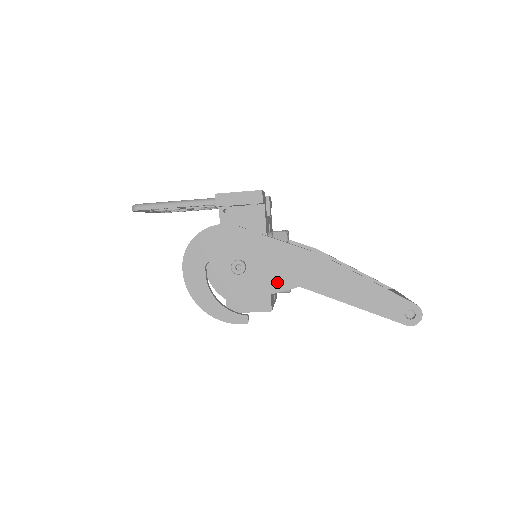
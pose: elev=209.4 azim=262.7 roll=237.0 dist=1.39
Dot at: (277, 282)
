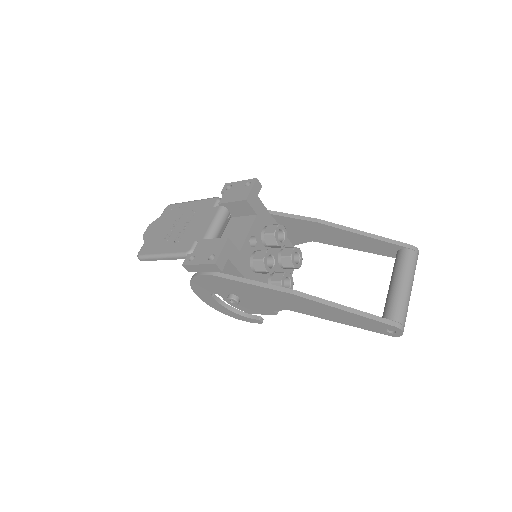
Dot at: (268, 306)
